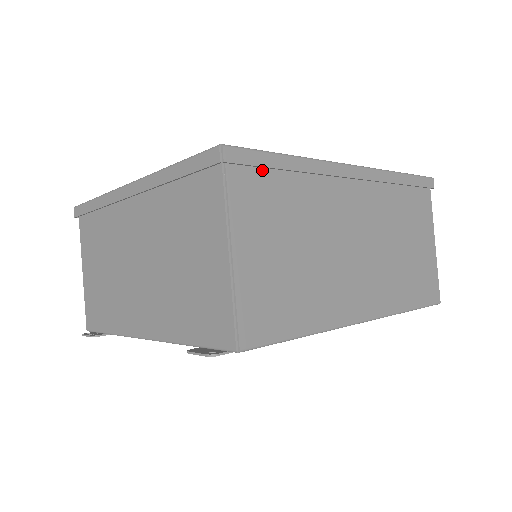
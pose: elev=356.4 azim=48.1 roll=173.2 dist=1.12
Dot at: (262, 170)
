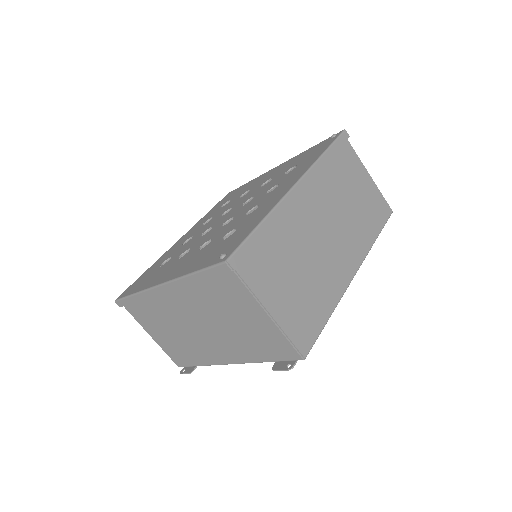
Dot at: (253, 249)
